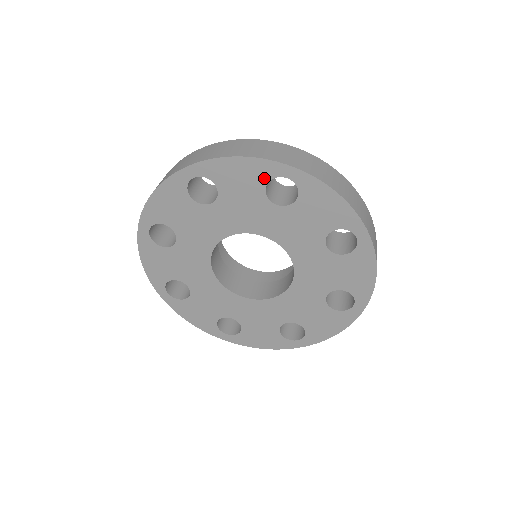
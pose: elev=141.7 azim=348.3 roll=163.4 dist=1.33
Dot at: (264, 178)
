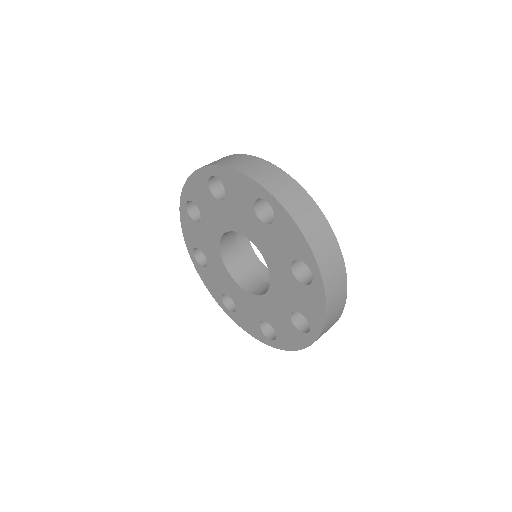
Dot at: (253, 195)
